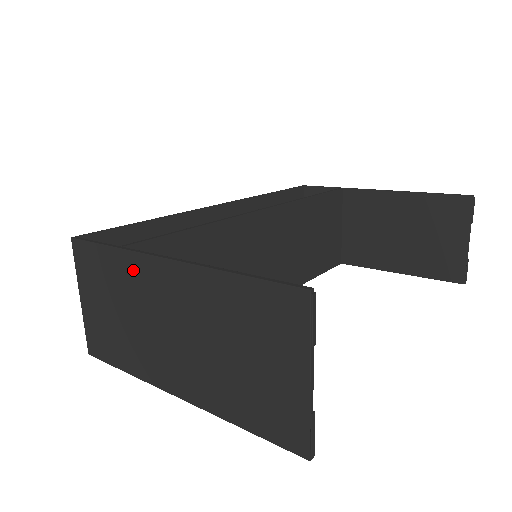
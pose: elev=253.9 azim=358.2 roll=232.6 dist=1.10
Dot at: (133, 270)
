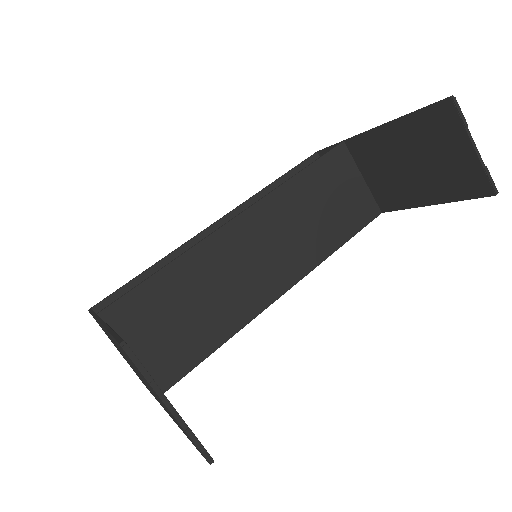
Dot at: (104, 330)
